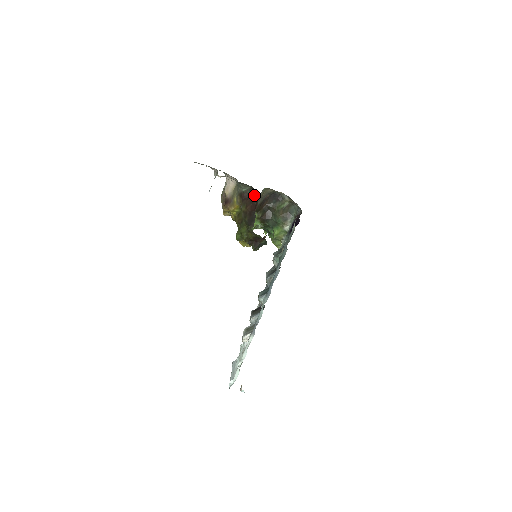
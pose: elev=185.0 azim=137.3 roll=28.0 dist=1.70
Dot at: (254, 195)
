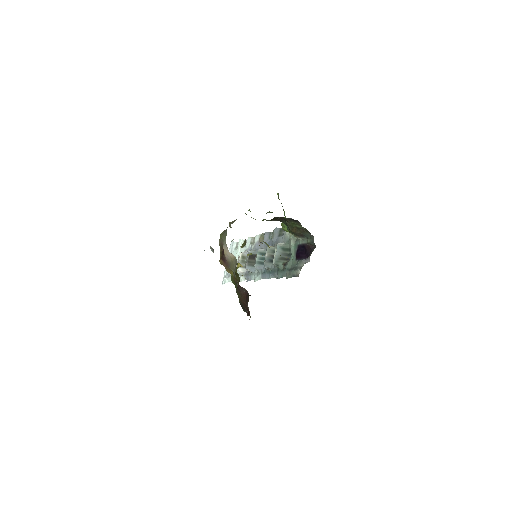
Dot at: occluded
